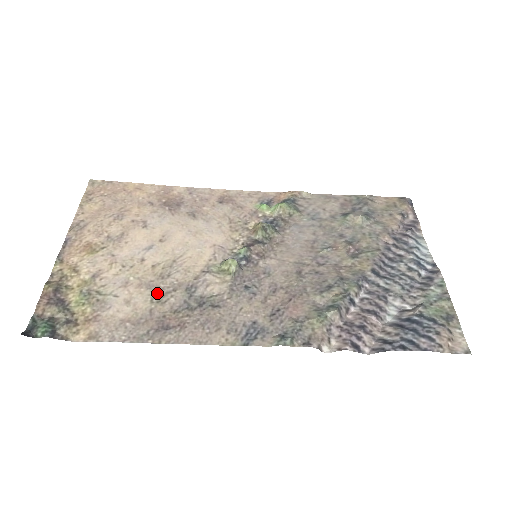
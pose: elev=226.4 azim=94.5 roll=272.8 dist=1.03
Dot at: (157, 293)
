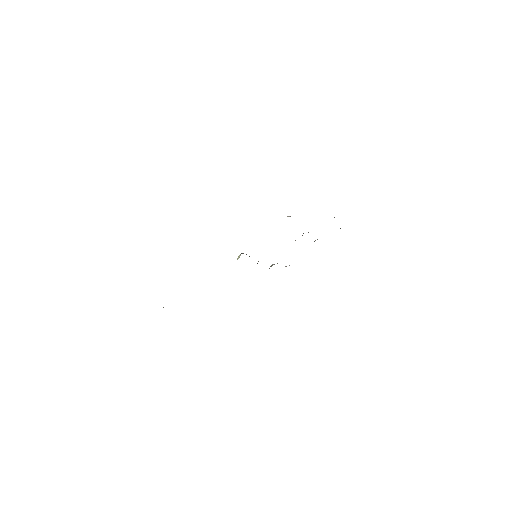
Dot at: occluded
